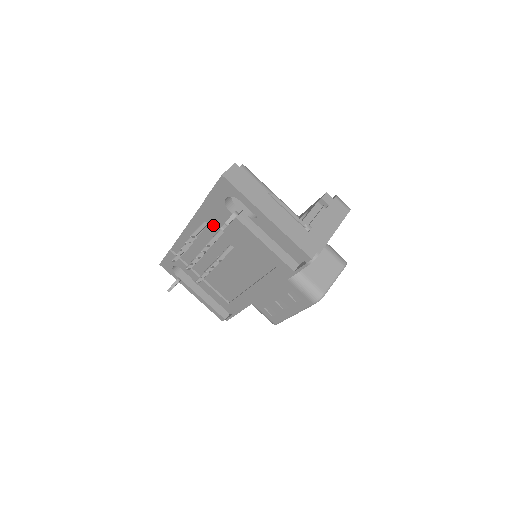
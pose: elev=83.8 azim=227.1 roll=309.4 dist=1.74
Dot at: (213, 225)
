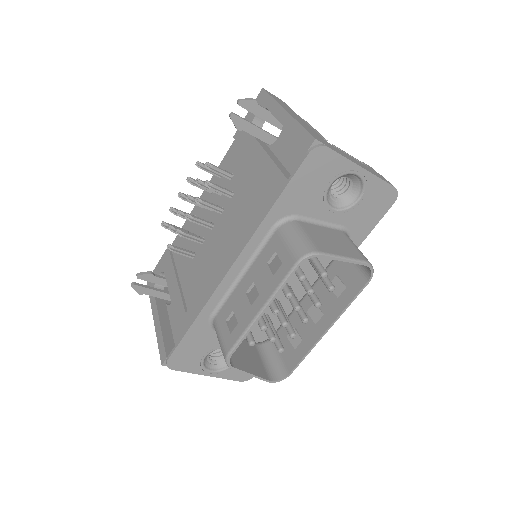
Dot at: occluded
